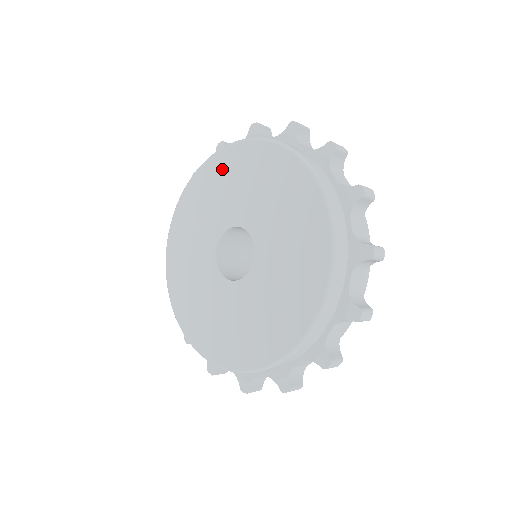
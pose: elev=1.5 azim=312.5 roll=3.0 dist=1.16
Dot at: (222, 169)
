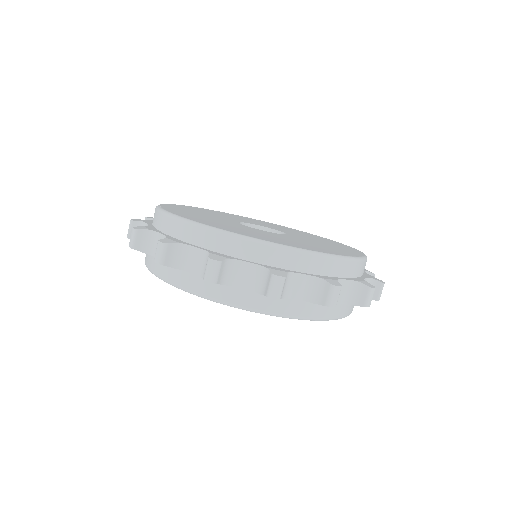
Dot at: (236, 216)
